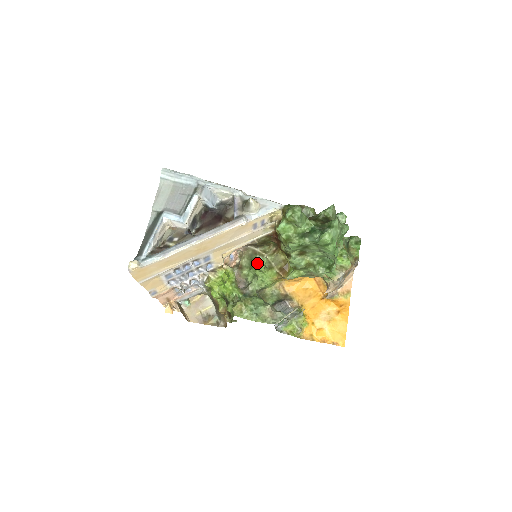
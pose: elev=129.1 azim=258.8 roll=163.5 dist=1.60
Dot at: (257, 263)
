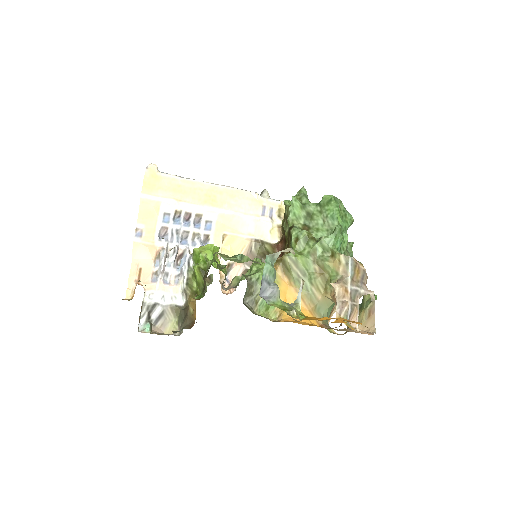
Dot at: occluded
